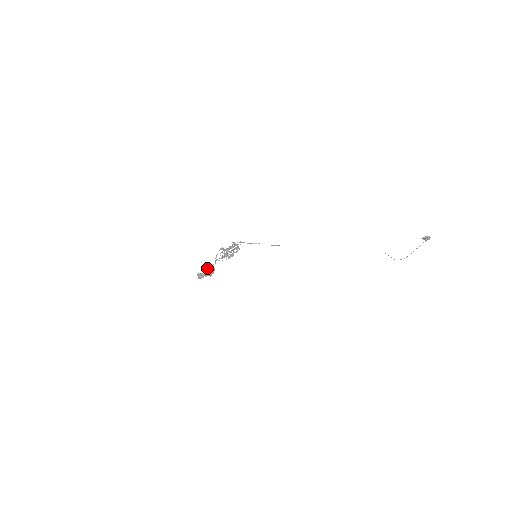
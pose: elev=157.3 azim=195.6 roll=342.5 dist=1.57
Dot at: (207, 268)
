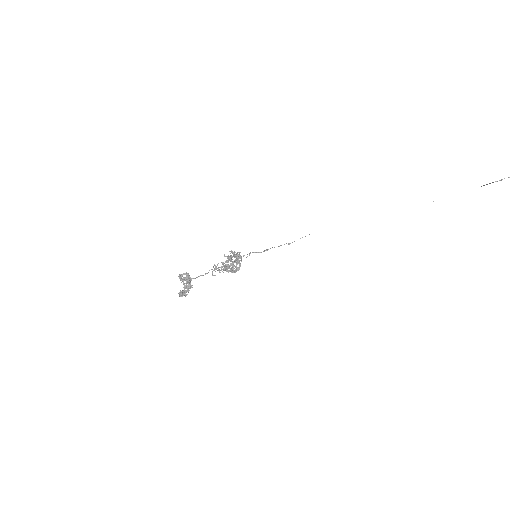
Dot at: (183, 279)
